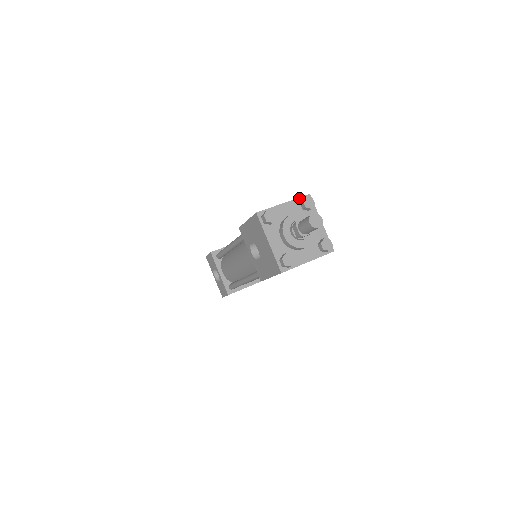
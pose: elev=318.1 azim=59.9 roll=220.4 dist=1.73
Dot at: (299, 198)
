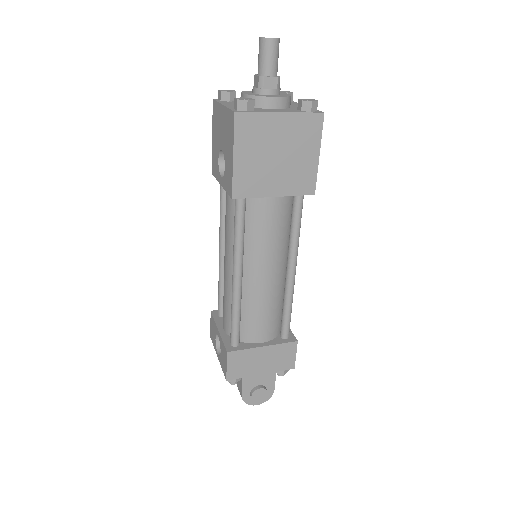
Dot at: occluded
